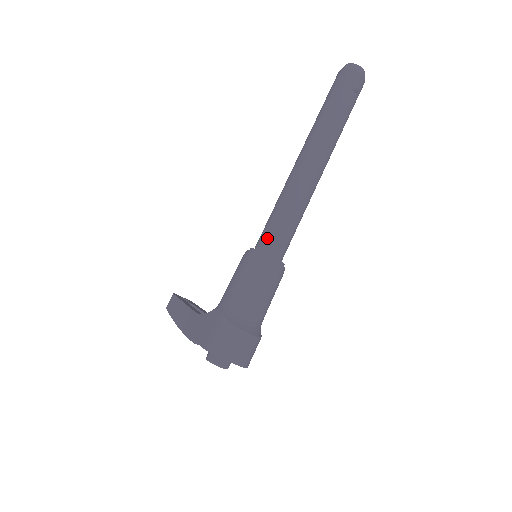
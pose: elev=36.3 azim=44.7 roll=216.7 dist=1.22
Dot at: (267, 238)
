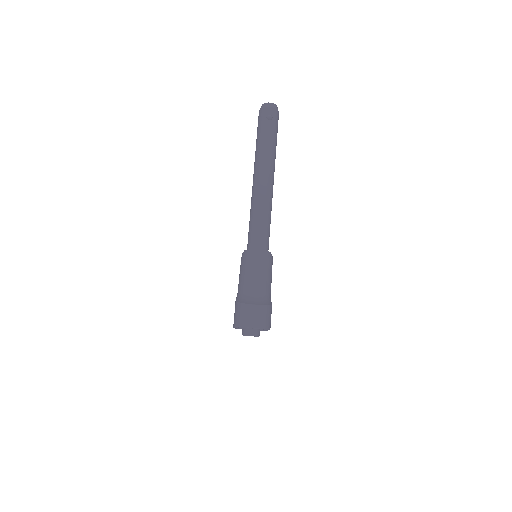
Dot at: (249, 240)
